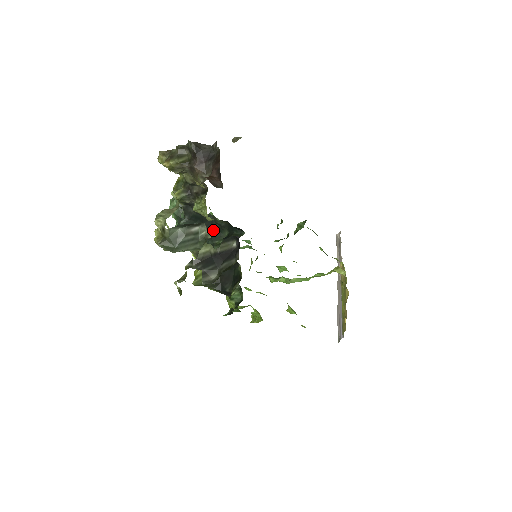
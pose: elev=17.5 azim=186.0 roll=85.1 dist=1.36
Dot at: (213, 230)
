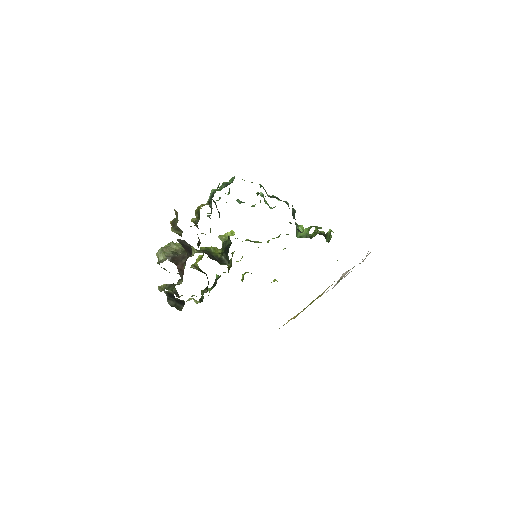
Dot at: occluded
